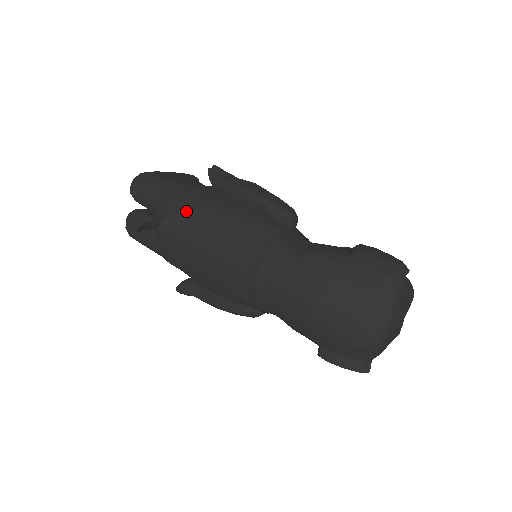
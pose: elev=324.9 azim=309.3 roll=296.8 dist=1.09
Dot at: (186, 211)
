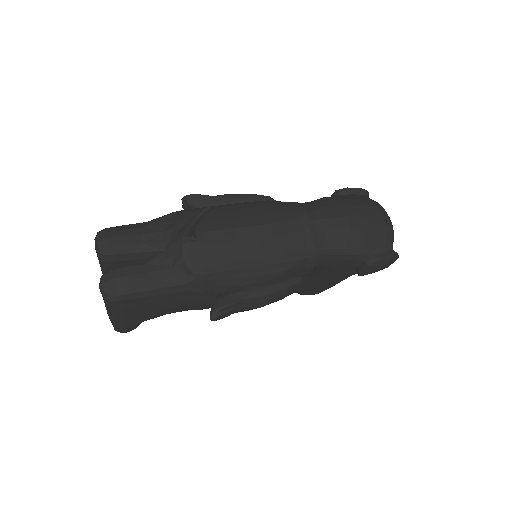
Dot at: (206, 215)
